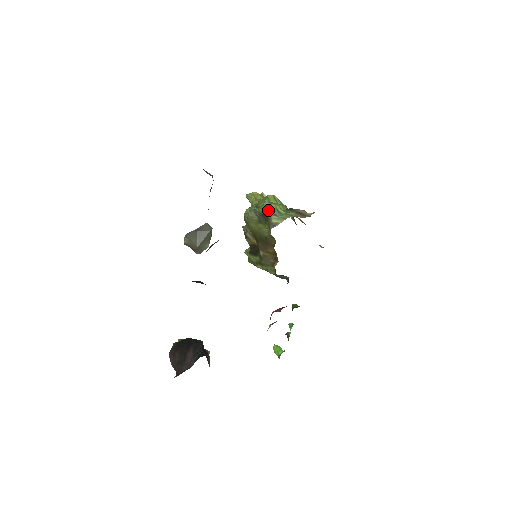
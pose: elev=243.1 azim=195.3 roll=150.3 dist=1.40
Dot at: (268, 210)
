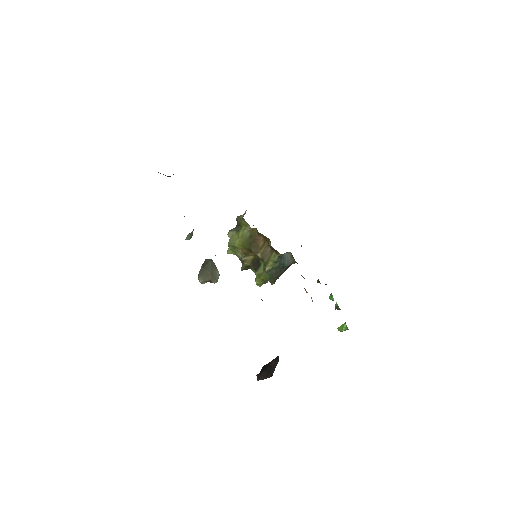
Dot at: (236, 219)
